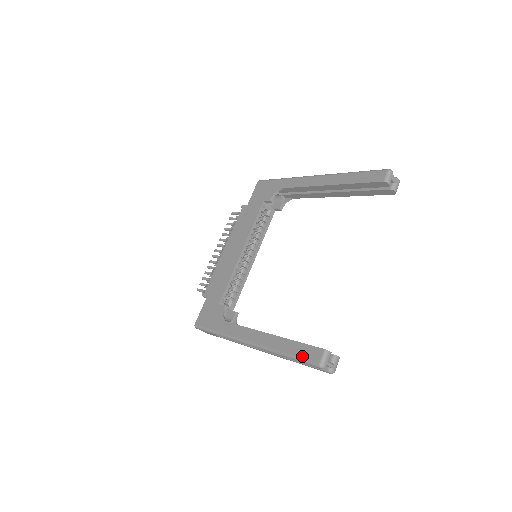
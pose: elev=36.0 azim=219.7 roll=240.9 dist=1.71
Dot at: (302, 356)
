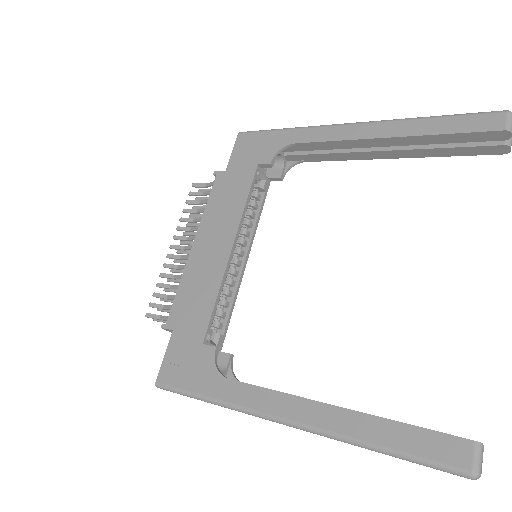
Dot at: (425, 454)
